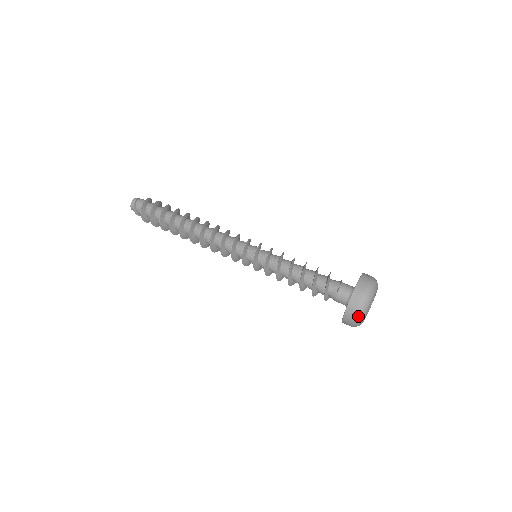
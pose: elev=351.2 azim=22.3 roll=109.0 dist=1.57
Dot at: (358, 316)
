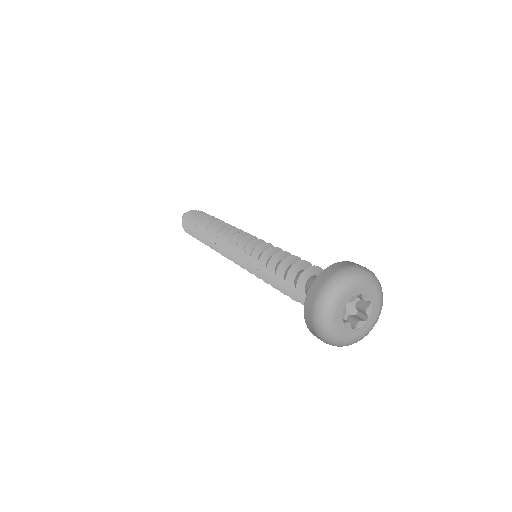
Dot at: (324, 338)
